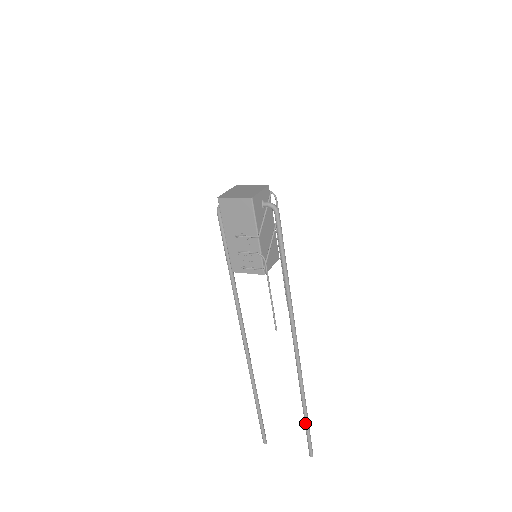
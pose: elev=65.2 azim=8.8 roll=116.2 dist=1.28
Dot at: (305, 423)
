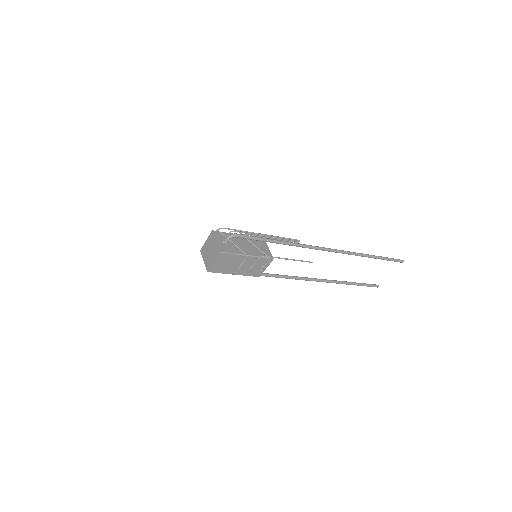
Dot at: occluded
